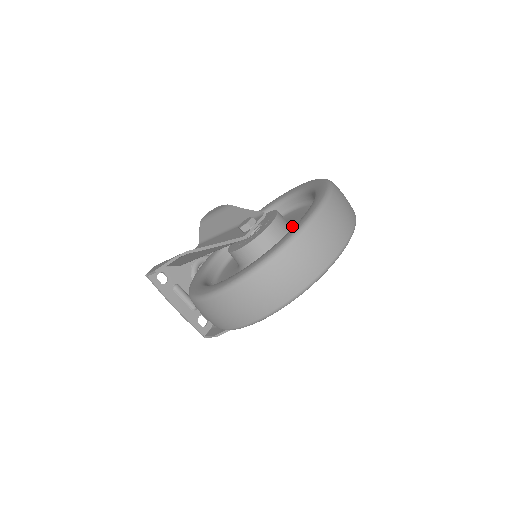
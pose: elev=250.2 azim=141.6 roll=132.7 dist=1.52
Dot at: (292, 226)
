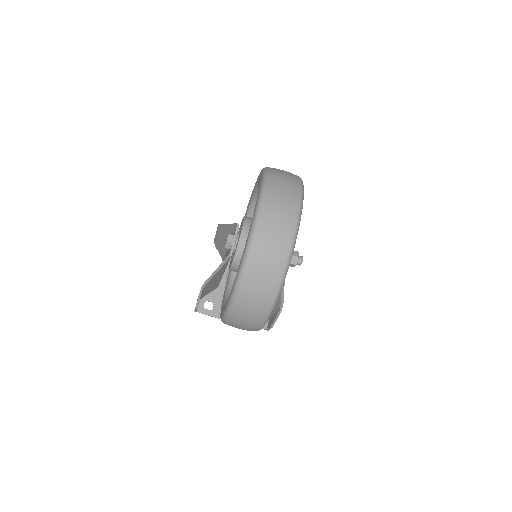
Dot at: occluded
